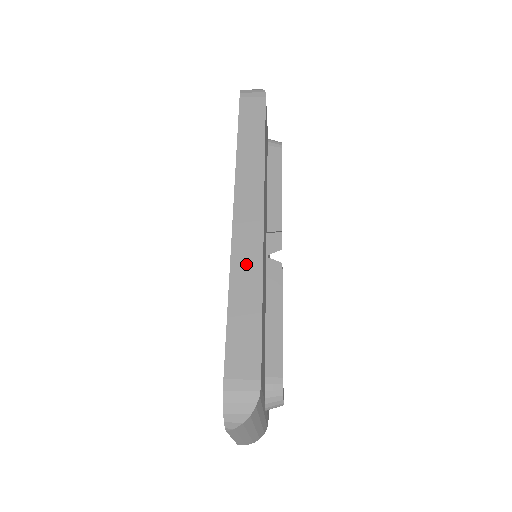
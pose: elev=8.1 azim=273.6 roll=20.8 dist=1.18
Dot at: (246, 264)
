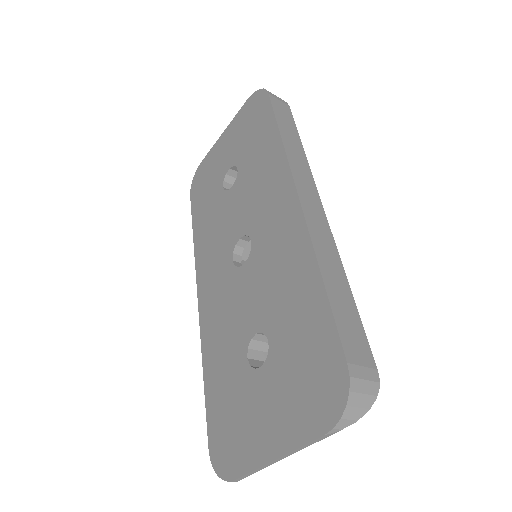
Dot at: (325, 247)
